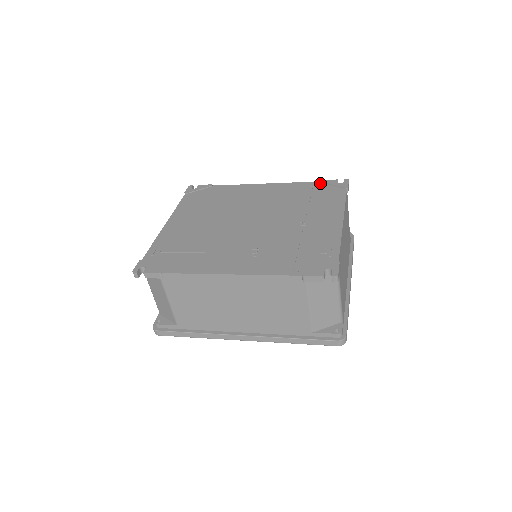
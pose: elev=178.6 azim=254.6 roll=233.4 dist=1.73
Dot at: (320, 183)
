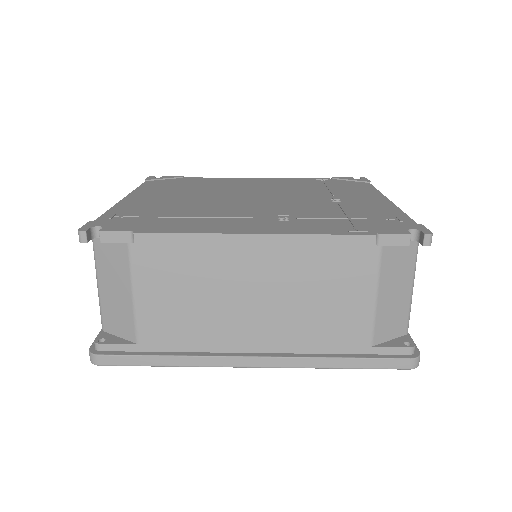
Dot at: (331, 179)
